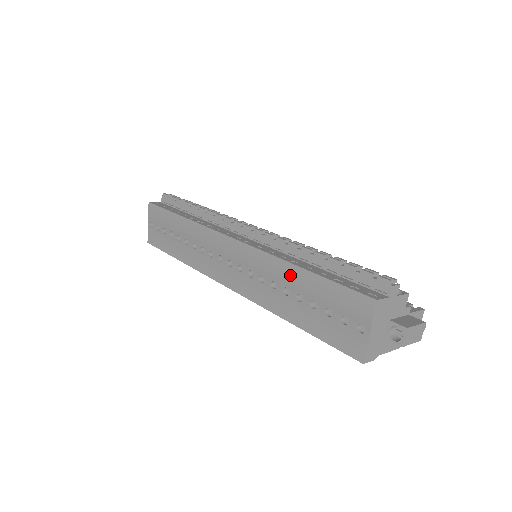
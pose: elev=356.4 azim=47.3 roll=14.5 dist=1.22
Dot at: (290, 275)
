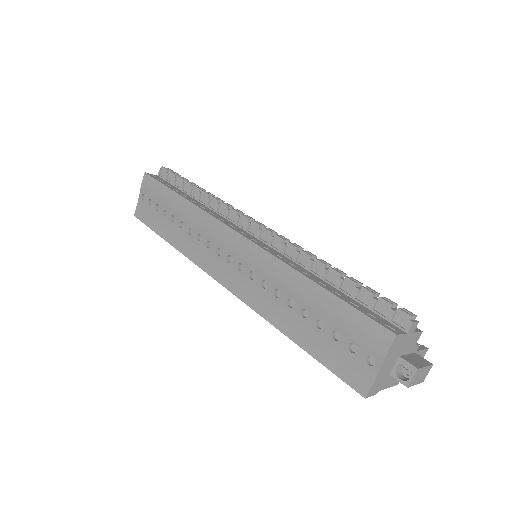
Dot at: (299, 287)
